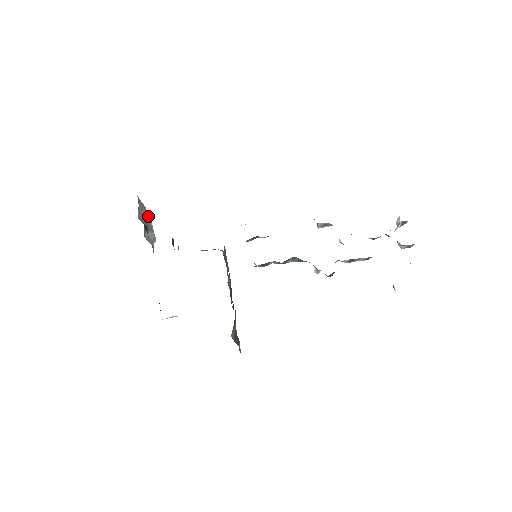
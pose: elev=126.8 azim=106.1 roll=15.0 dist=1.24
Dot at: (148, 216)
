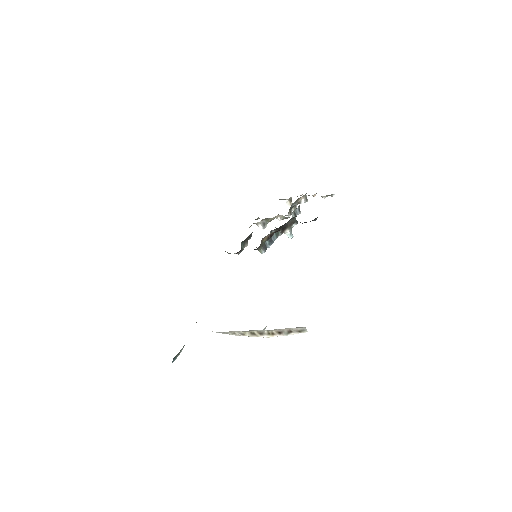
Dot at: occluded
